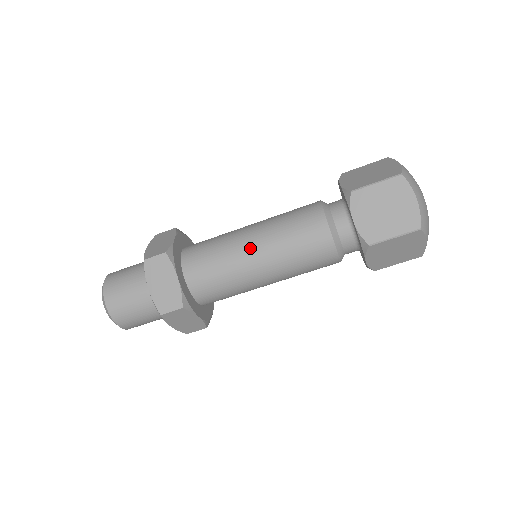
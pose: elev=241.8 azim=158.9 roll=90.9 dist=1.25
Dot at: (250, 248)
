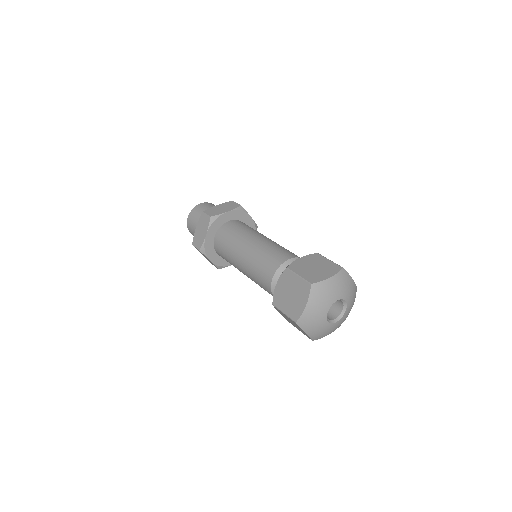
Dot at: (242, 250)
